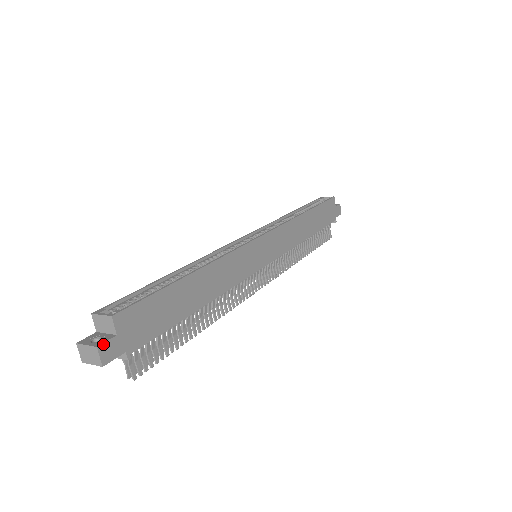
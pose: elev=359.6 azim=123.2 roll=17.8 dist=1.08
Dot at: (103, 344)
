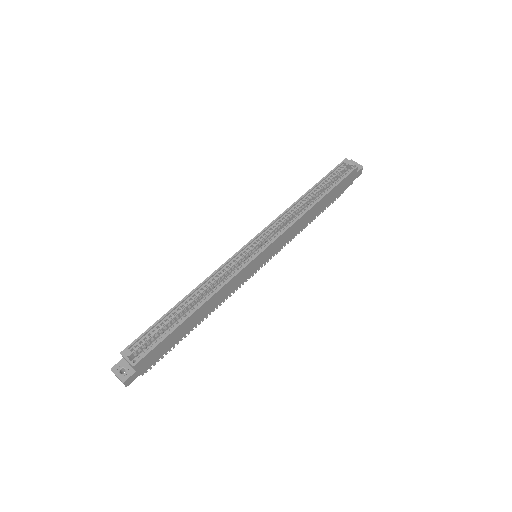
Dot at: (127, 380)
